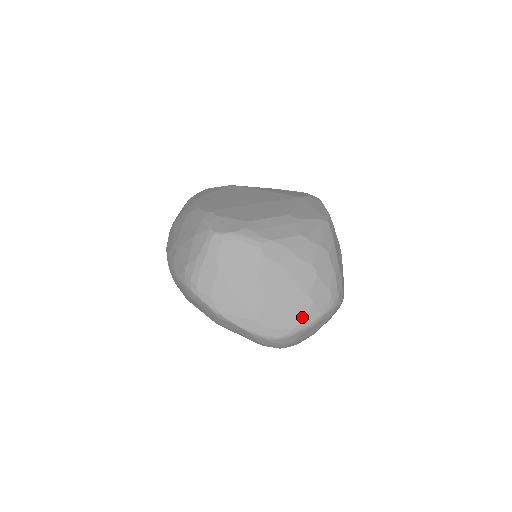
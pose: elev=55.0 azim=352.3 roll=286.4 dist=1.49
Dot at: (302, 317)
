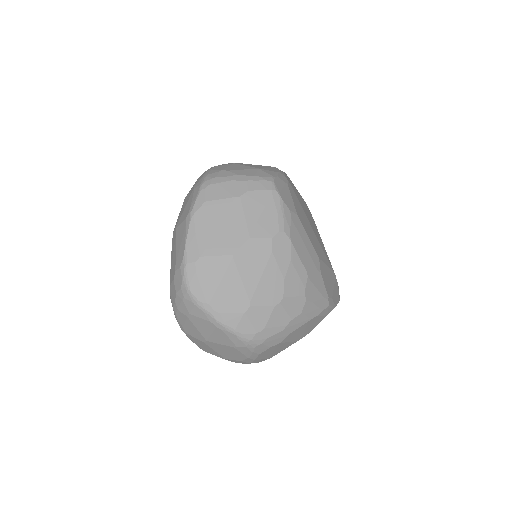
Dot at: (224, 307)
